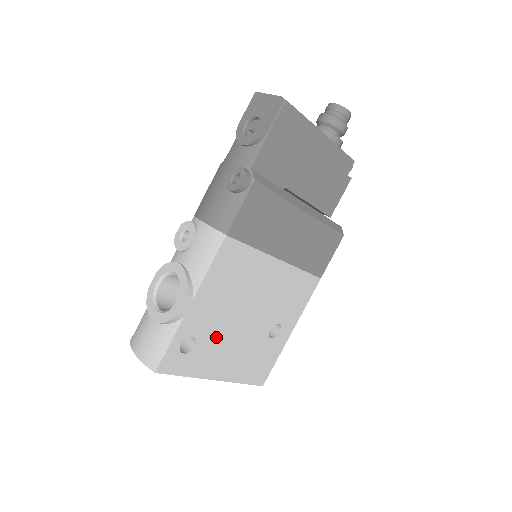
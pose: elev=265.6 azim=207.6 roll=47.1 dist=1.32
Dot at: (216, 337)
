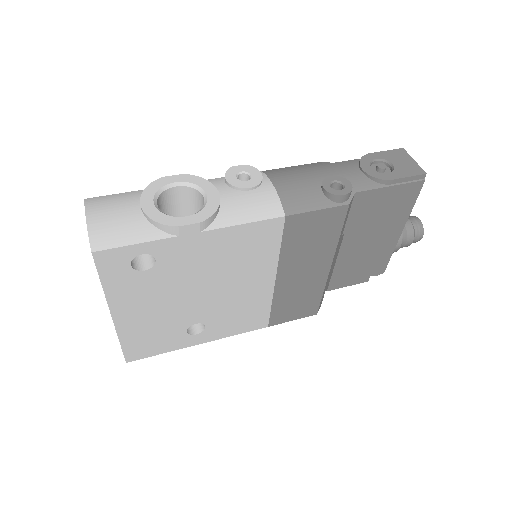
Dot at: (165, 282)
